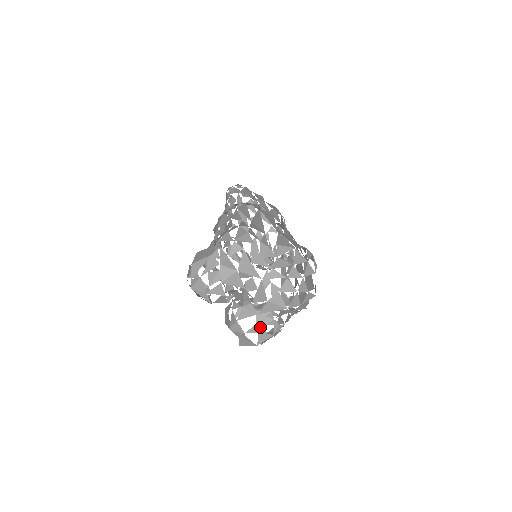
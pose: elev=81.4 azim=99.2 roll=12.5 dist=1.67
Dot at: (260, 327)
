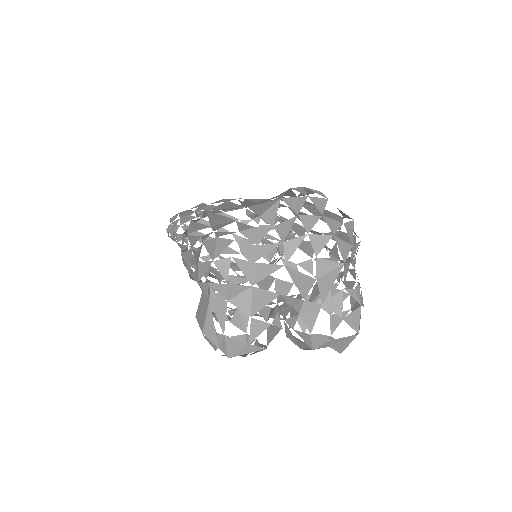
Dot at: (340, 313)
